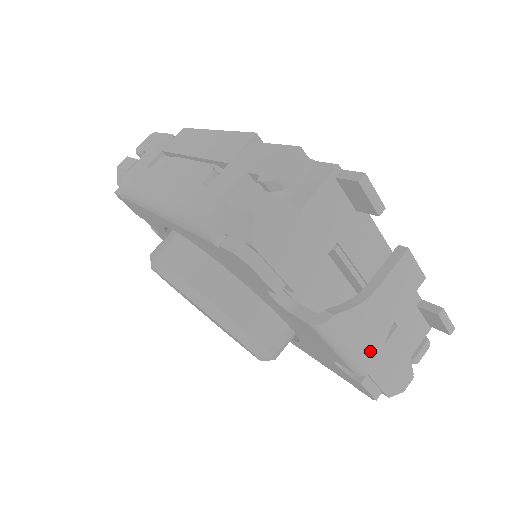
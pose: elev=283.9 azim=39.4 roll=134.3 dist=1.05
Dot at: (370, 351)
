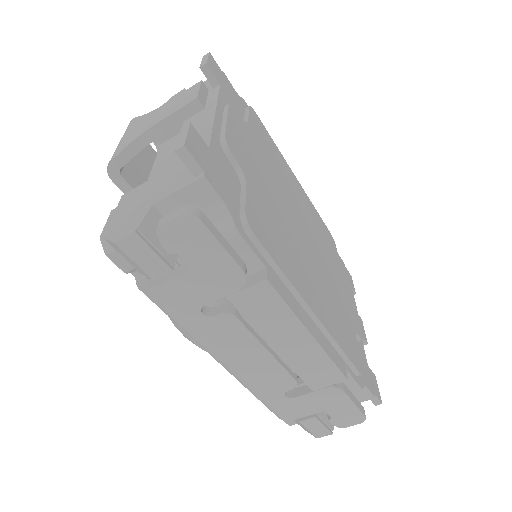
Dot at: occluded
